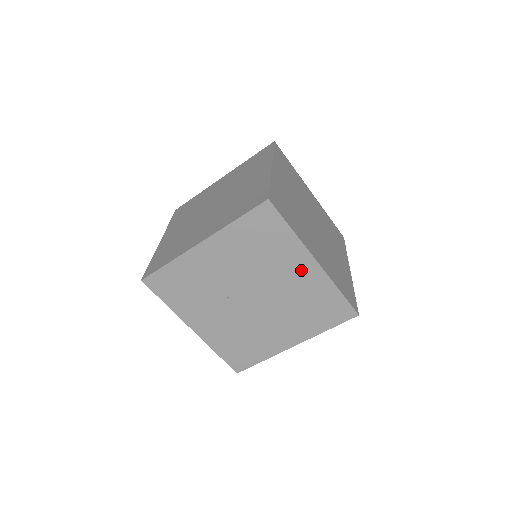
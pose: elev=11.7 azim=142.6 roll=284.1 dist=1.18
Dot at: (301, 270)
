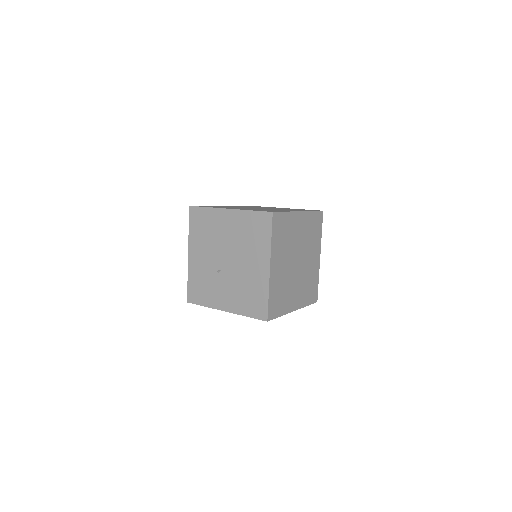
Dot at: (228, 221)
